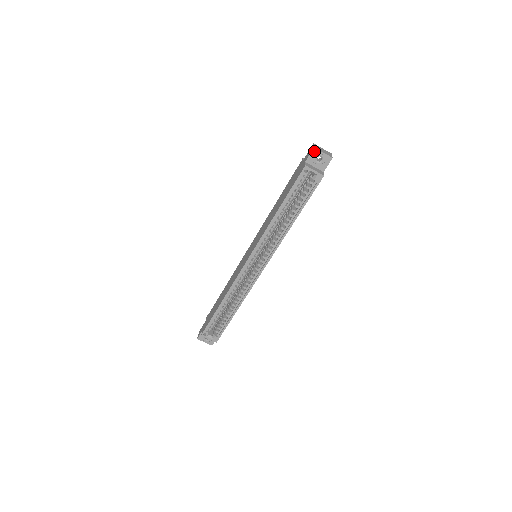
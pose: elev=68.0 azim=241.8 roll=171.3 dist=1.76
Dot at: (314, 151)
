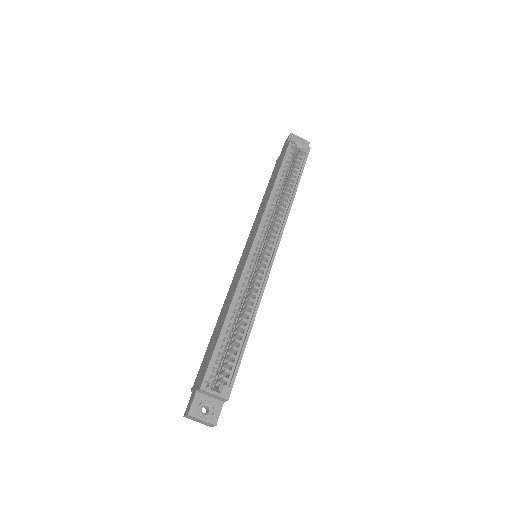
Dot at: (292, 136)
